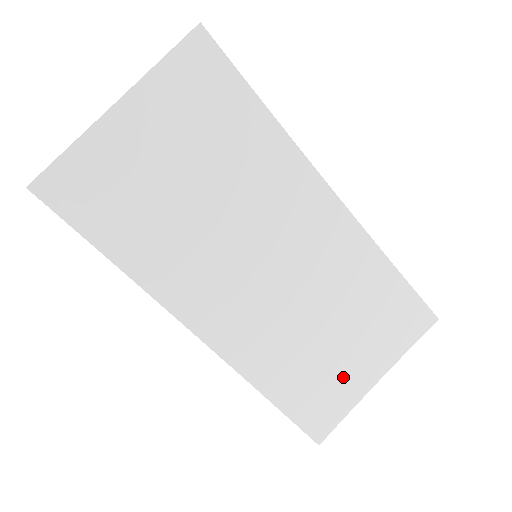
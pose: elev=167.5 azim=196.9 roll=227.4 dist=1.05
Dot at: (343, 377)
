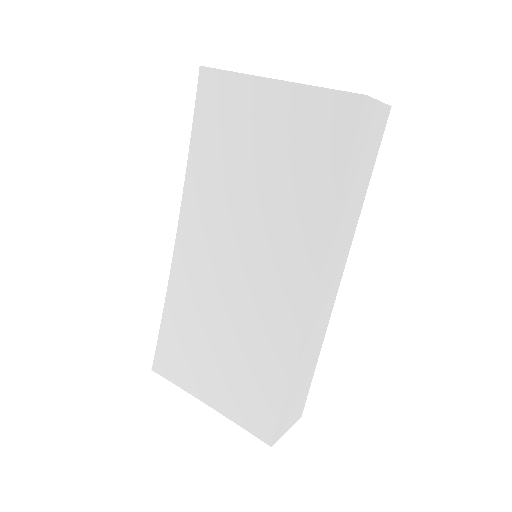
Dot at: (198, 370)
